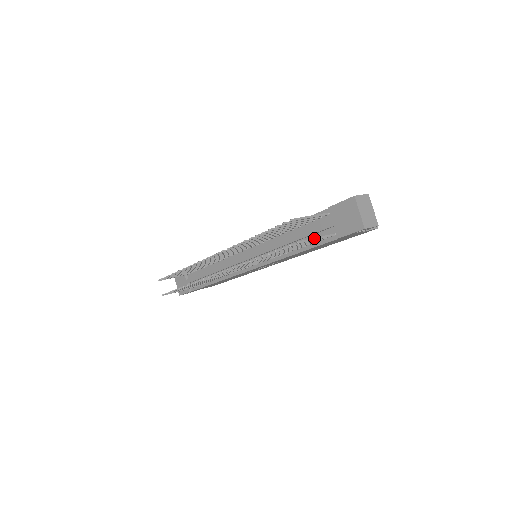
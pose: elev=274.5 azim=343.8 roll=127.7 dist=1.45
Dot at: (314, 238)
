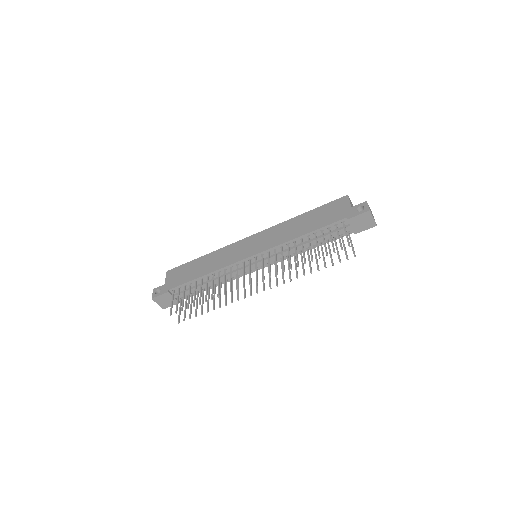
Dot at: occluded
